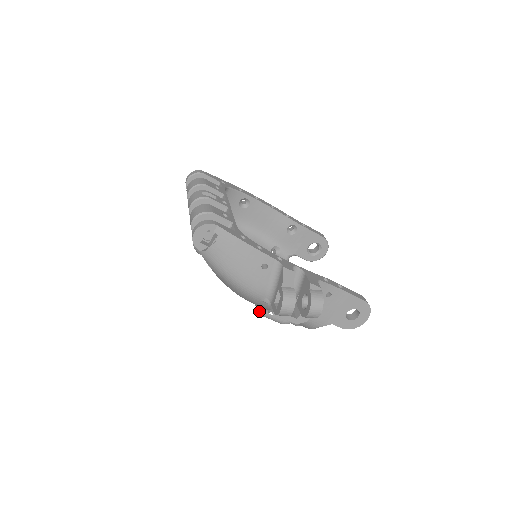
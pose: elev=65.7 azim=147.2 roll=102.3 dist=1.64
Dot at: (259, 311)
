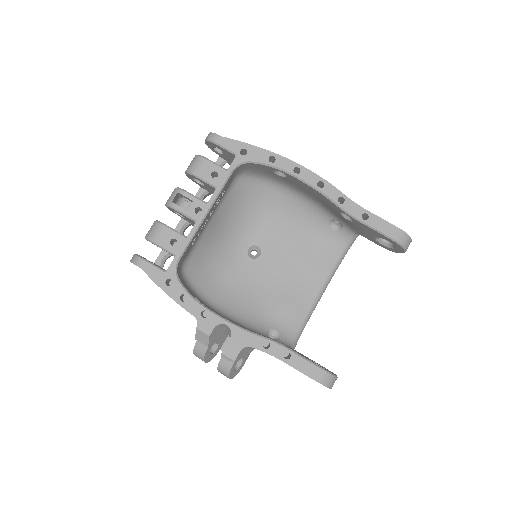
Dot at: occluded
